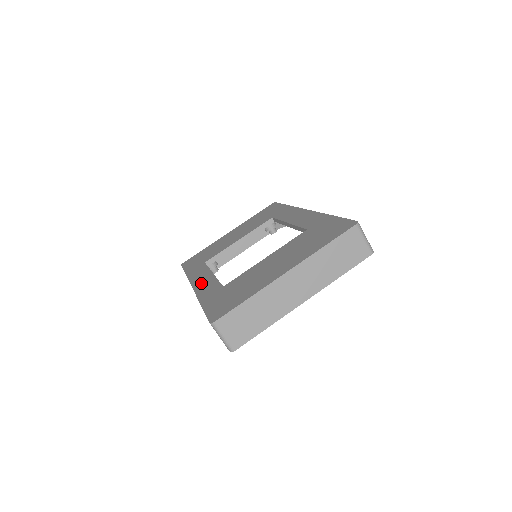
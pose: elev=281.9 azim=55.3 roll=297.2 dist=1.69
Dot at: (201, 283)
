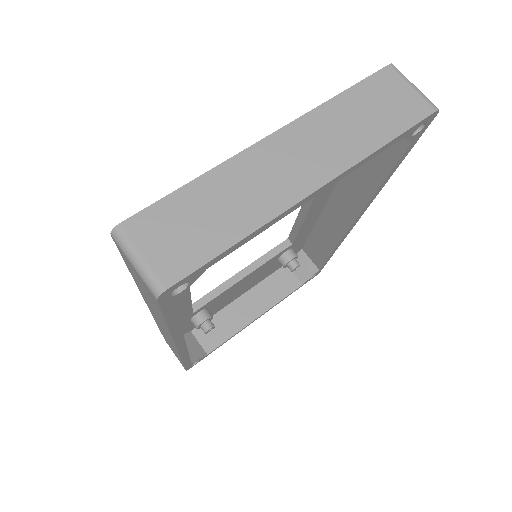
Dot at: occluded
